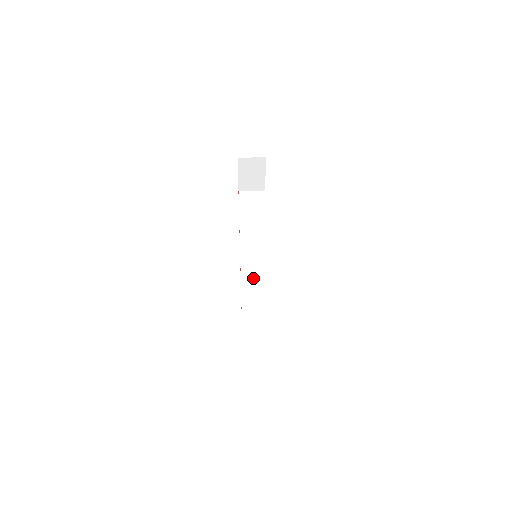
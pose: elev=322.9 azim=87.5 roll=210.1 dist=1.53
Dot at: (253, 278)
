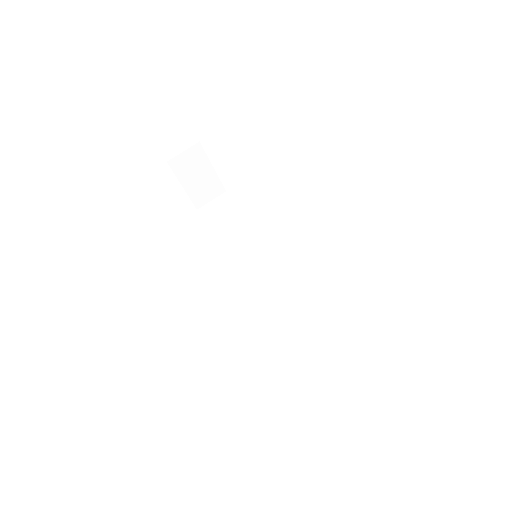
Dot at: (269, 285)
